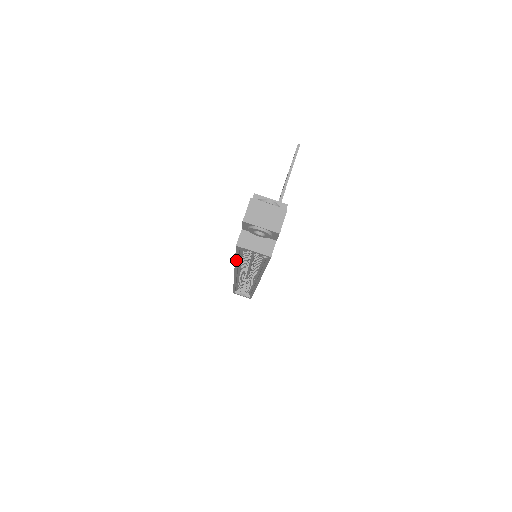
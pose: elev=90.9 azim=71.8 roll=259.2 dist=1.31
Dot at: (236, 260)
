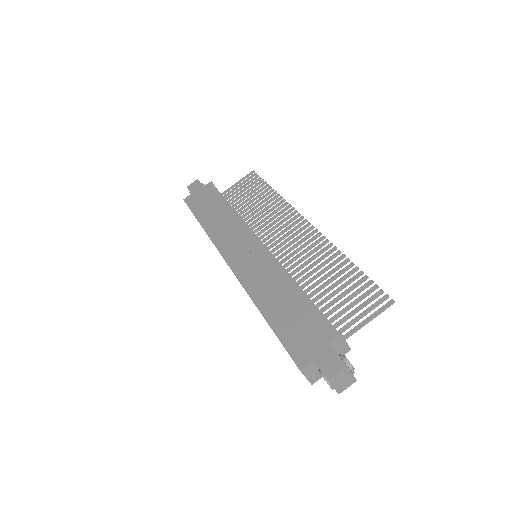
Dot at: (269, 325)
